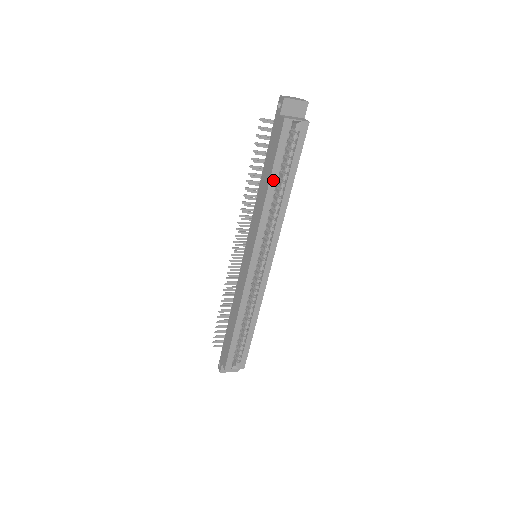
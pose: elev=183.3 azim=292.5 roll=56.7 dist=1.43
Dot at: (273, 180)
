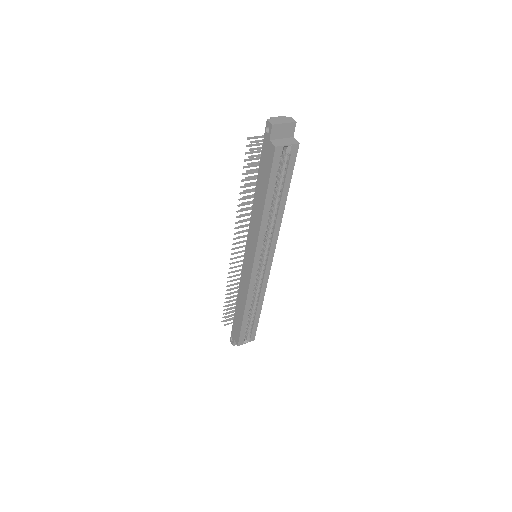
Dot at: (268, 199)
